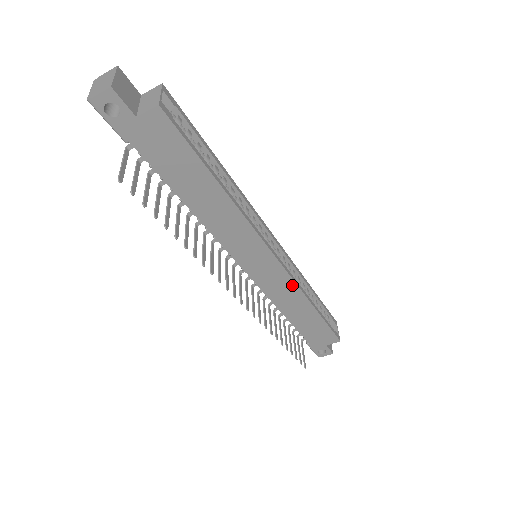
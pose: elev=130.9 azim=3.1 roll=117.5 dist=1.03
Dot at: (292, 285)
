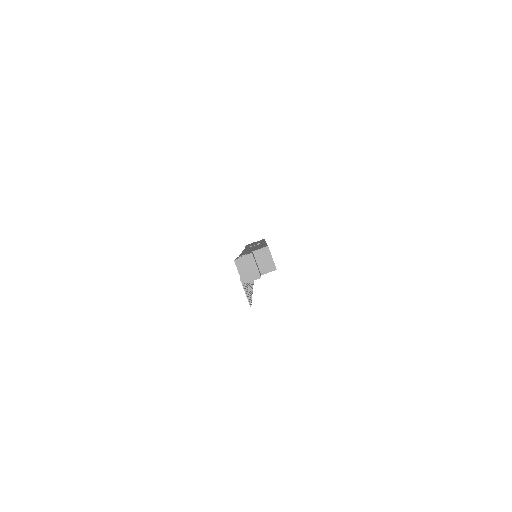
Dot at: occluded
